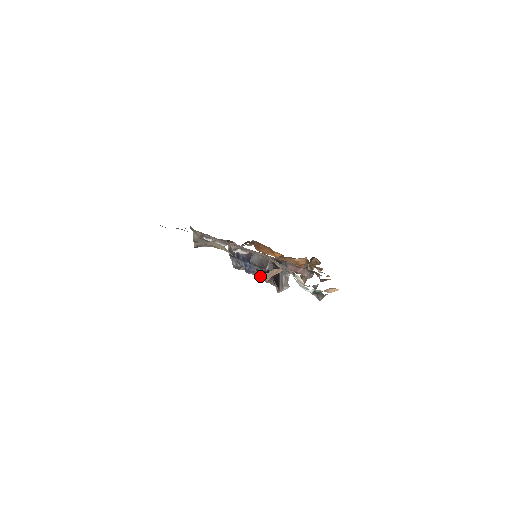
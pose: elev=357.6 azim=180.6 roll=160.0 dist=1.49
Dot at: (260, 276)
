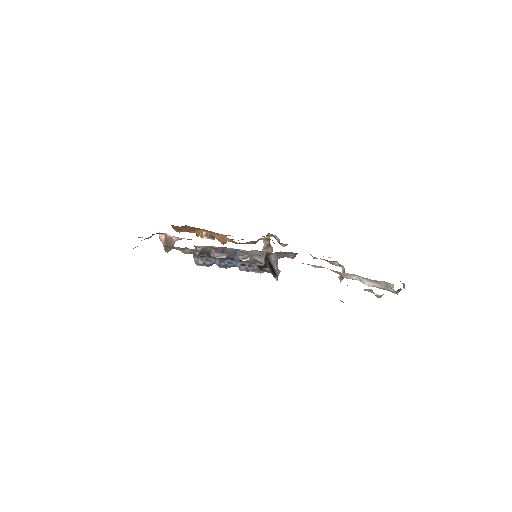
Dot at: (246, 269)
